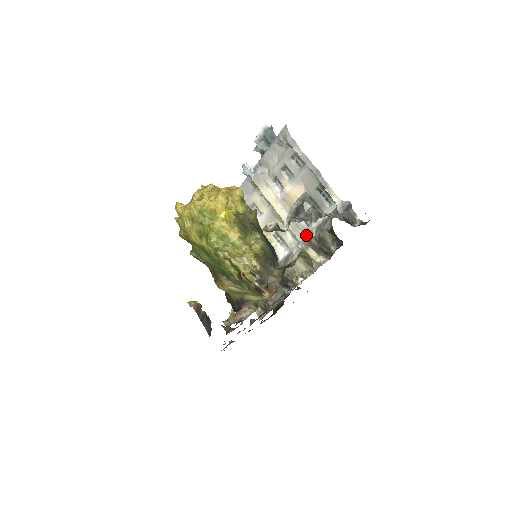
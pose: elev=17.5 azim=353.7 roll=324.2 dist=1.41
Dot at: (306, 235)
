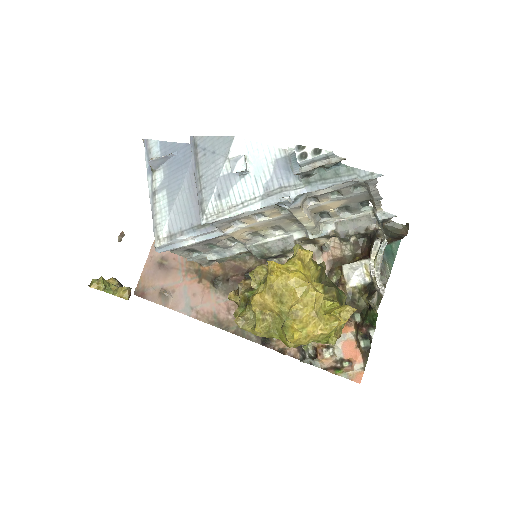
Dot at: (322, 229)
